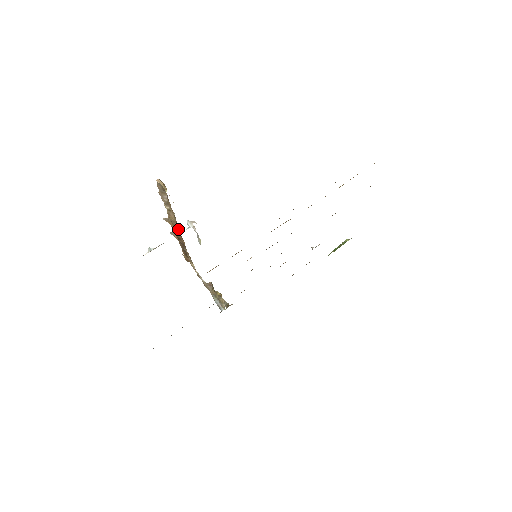
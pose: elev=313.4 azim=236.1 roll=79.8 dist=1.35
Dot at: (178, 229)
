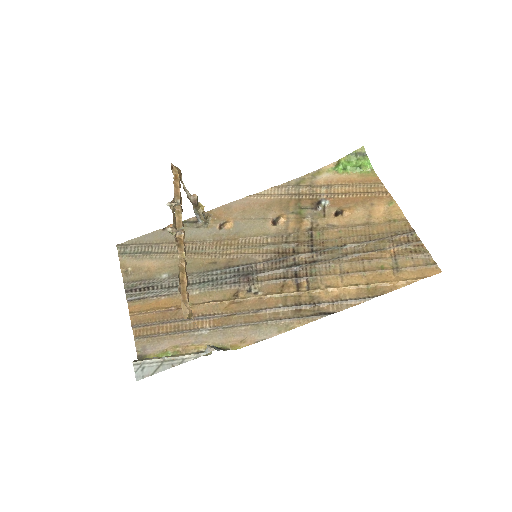
Dot at: (183, 236)
